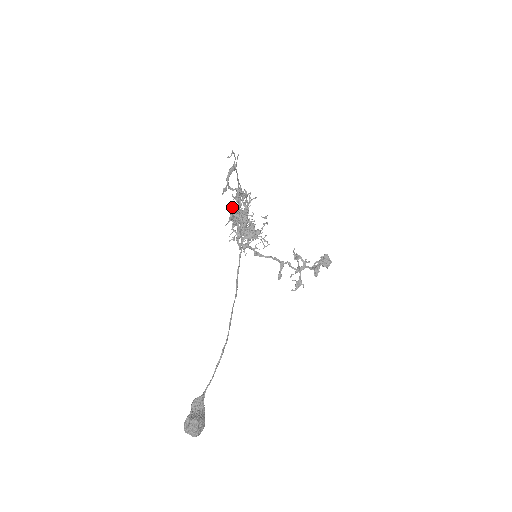
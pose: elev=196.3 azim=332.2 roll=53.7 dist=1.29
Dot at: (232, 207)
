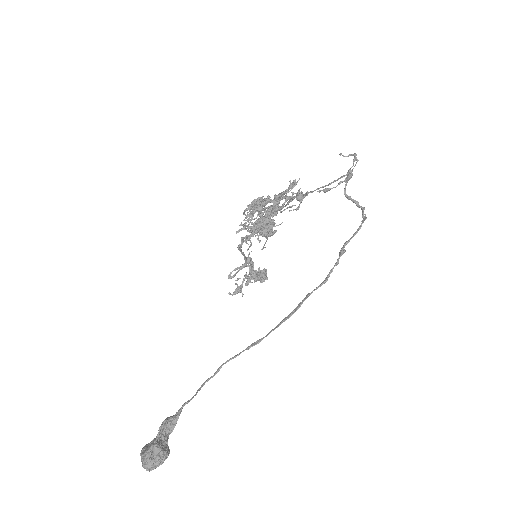
Dot at: (280, 196)
